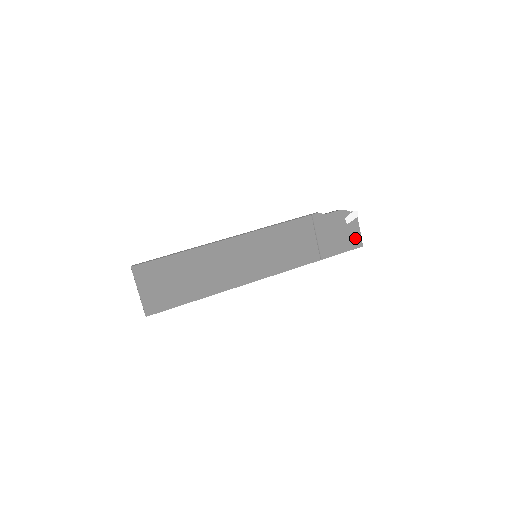
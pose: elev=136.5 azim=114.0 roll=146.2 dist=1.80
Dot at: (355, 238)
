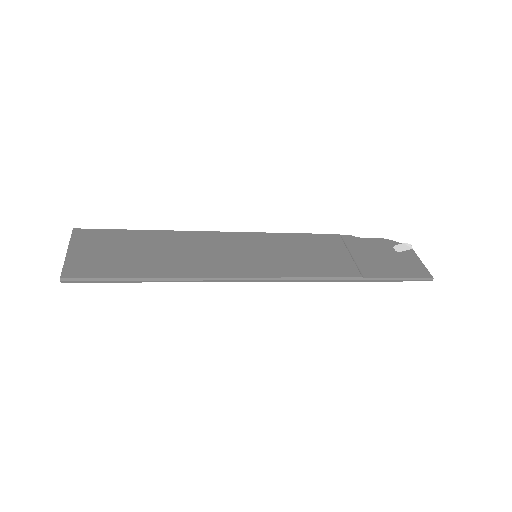
Dot at: (416, 267)
